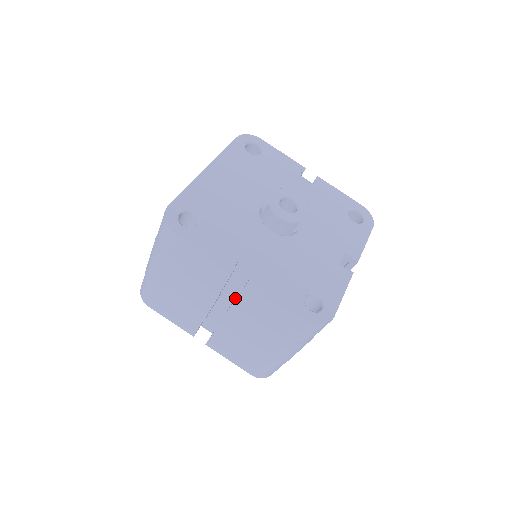
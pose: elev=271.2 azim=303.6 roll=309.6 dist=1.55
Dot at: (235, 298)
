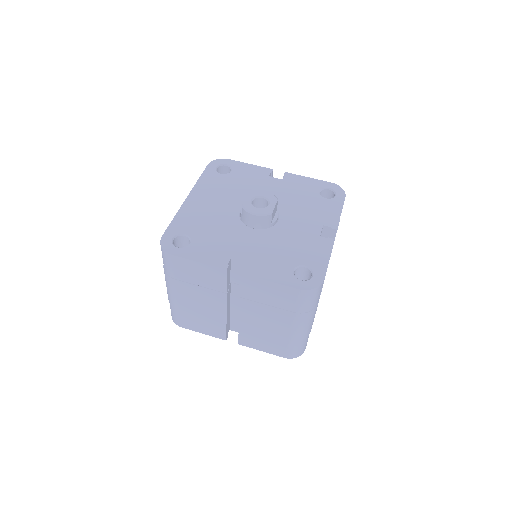
Dot at: occluded
